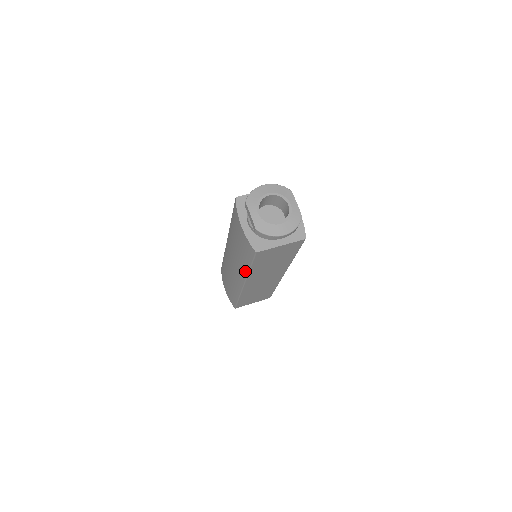
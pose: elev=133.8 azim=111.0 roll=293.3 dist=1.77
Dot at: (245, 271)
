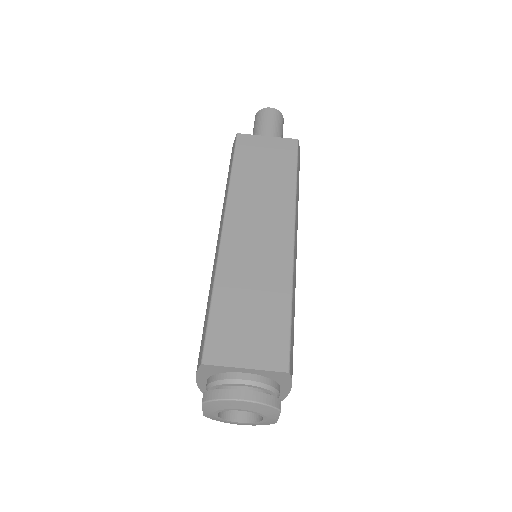
Dot at: occluded
